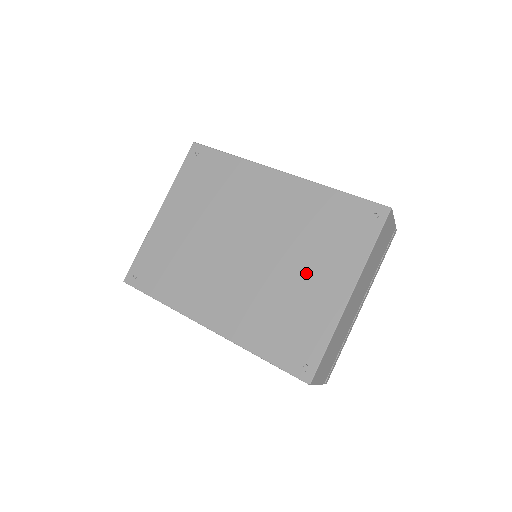
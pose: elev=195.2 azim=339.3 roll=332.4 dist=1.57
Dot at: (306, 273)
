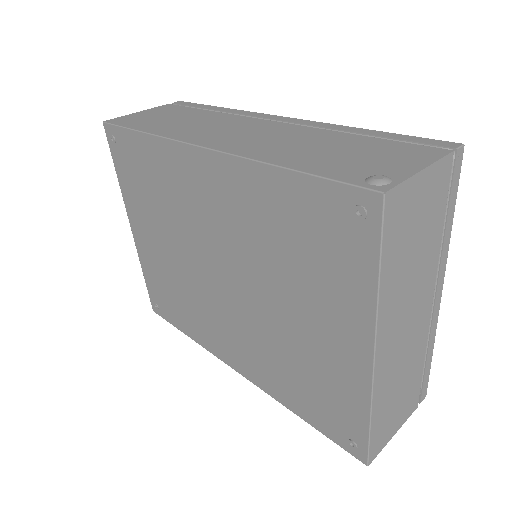
Dot at: (301, 317)
